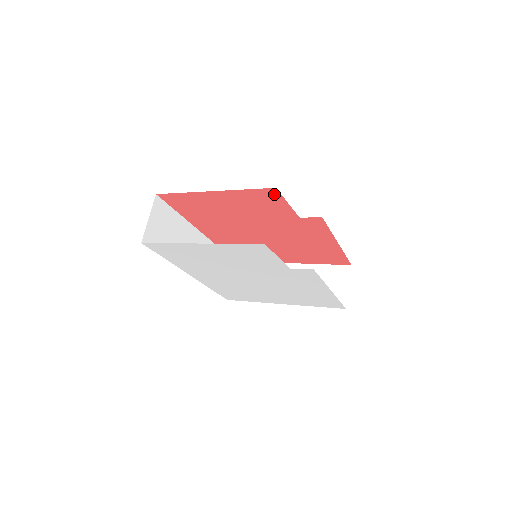
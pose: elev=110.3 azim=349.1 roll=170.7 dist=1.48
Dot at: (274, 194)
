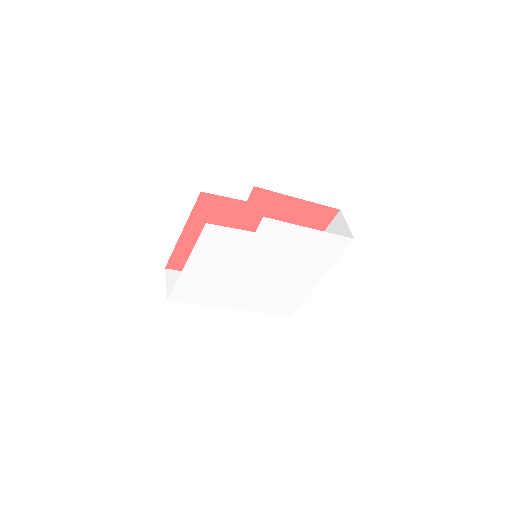
Dot at: (207, 198)
